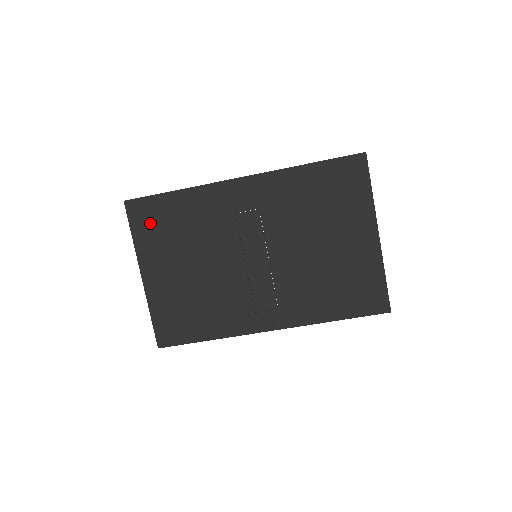
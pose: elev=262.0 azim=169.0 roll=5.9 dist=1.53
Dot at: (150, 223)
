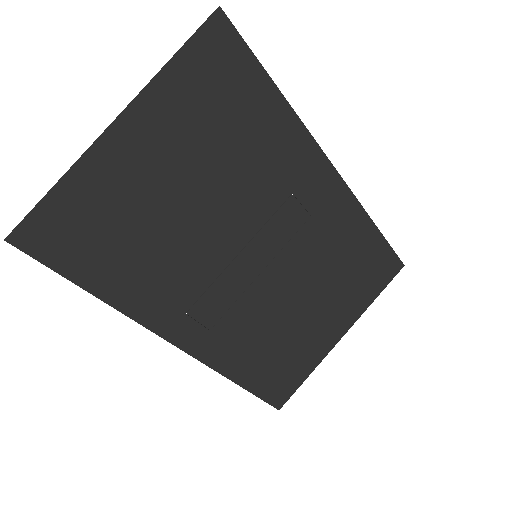
Dot at: (212, 79)
